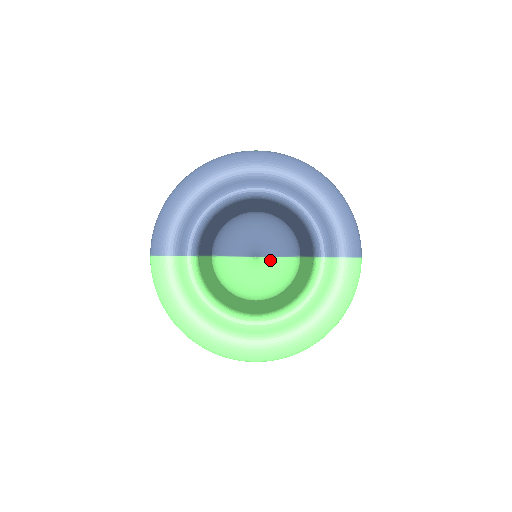
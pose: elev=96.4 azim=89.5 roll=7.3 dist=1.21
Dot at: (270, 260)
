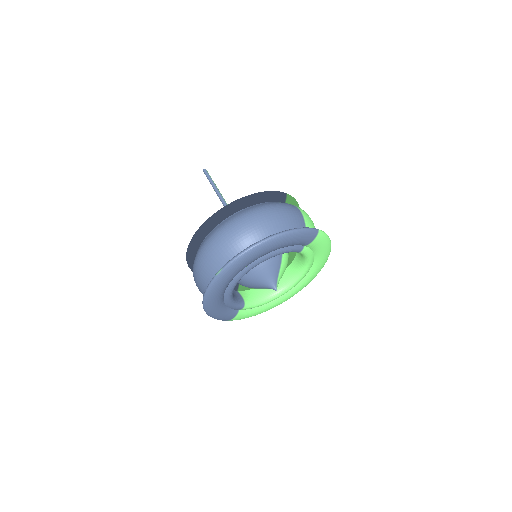
Dot at: (279, 277)
